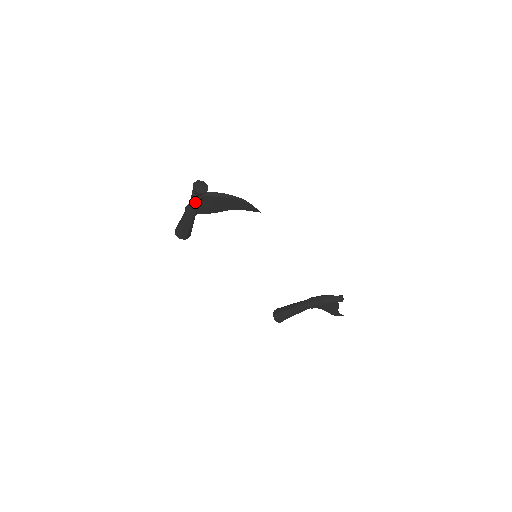
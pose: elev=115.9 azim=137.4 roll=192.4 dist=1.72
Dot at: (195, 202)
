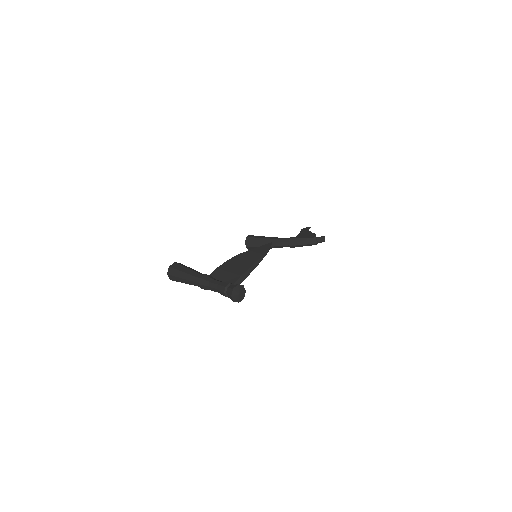
Dot at: occluded
